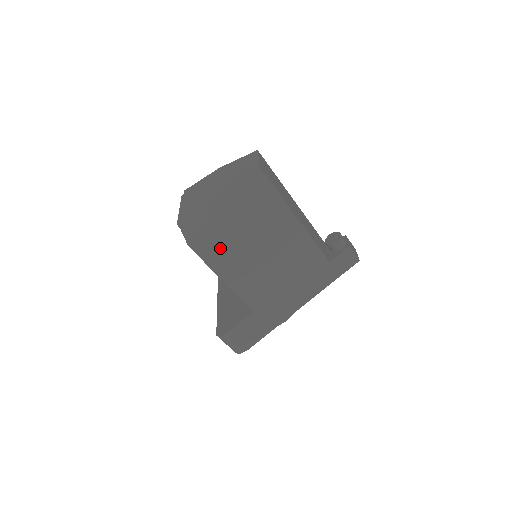
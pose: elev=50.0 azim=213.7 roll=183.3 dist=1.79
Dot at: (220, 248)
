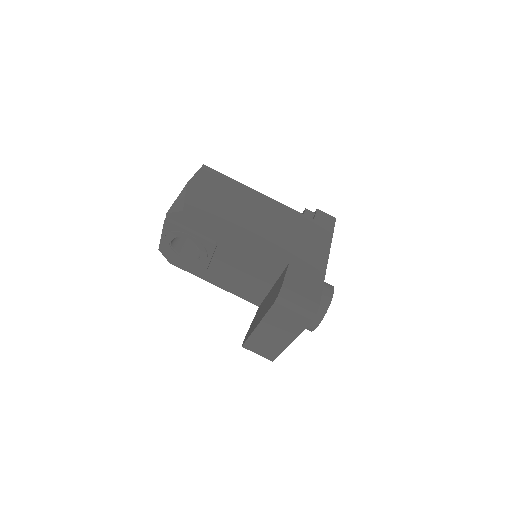
Dot at: (213, 213)
